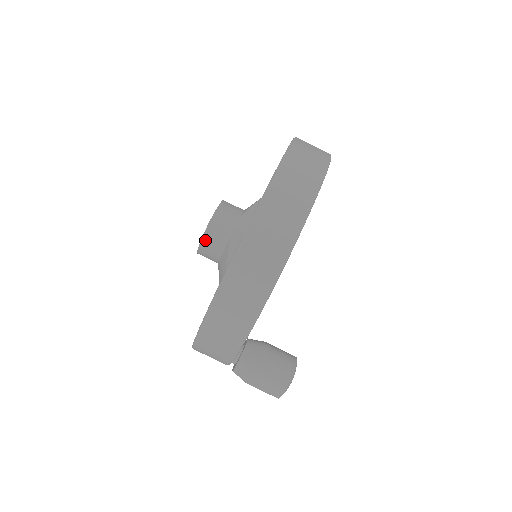
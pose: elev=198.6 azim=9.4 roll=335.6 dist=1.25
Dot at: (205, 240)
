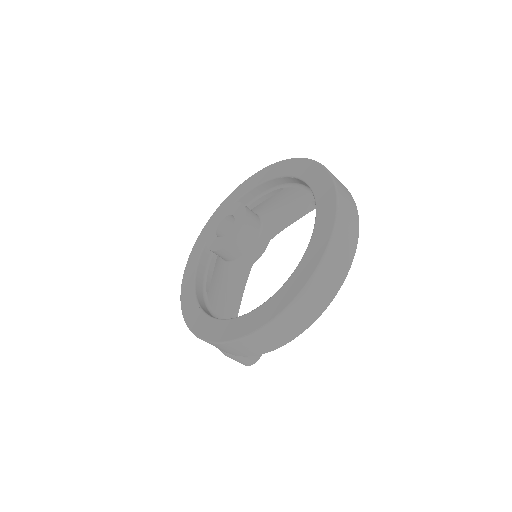
Dot at: (223, 251)
